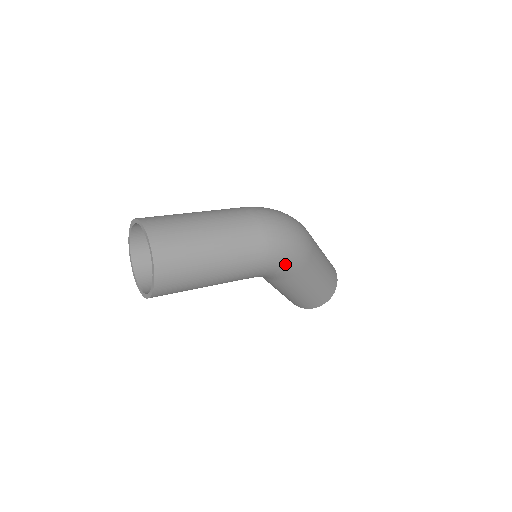
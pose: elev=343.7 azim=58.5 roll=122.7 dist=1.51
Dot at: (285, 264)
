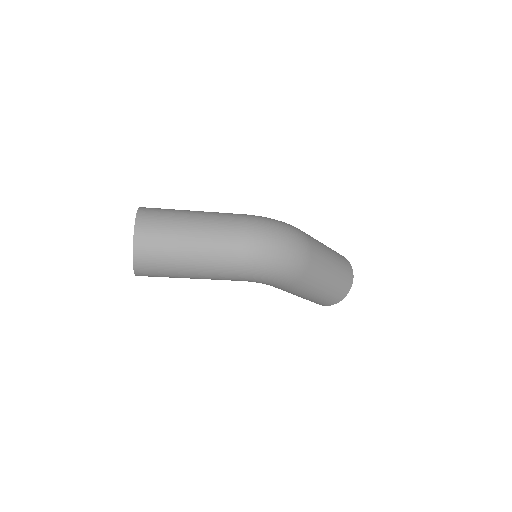
Dot at: (267, 280)
